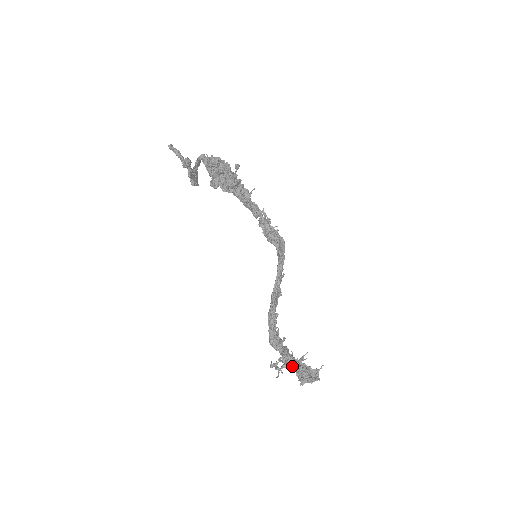
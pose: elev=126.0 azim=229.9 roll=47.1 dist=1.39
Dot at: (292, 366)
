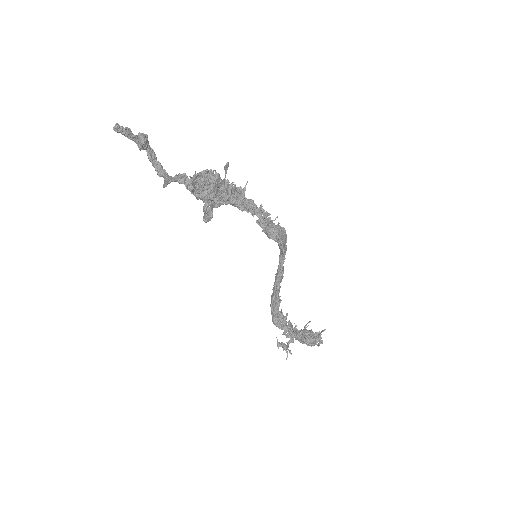
Dot at: (298, 340)
